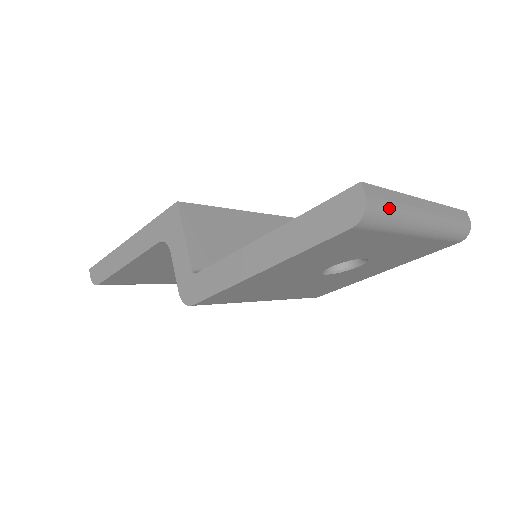
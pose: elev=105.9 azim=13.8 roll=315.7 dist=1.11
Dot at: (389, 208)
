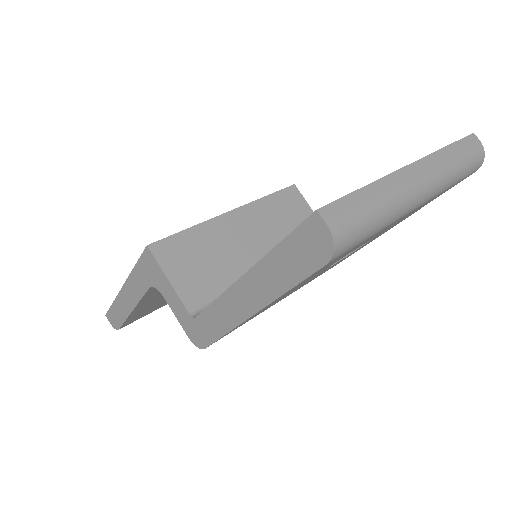
Dot at: (365, 216)
